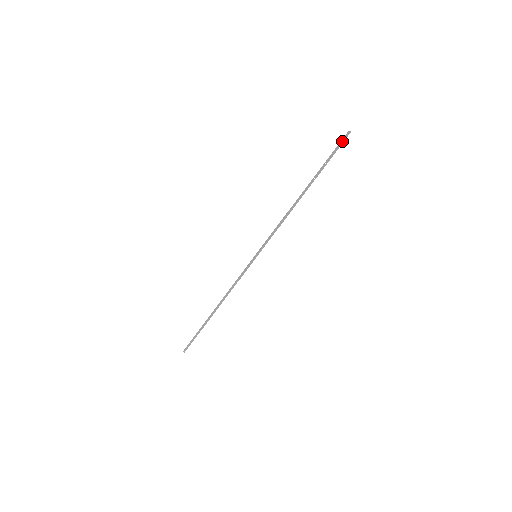
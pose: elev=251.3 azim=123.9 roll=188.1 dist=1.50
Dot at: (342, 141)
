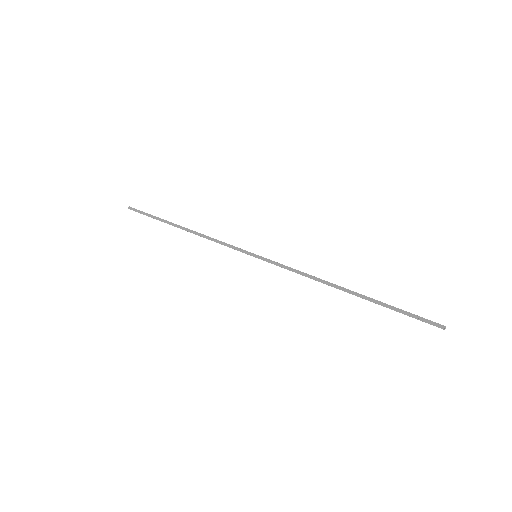
Dot at: (429, 322)
